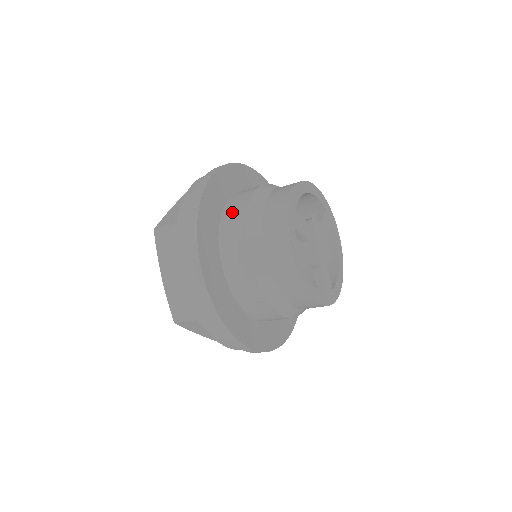
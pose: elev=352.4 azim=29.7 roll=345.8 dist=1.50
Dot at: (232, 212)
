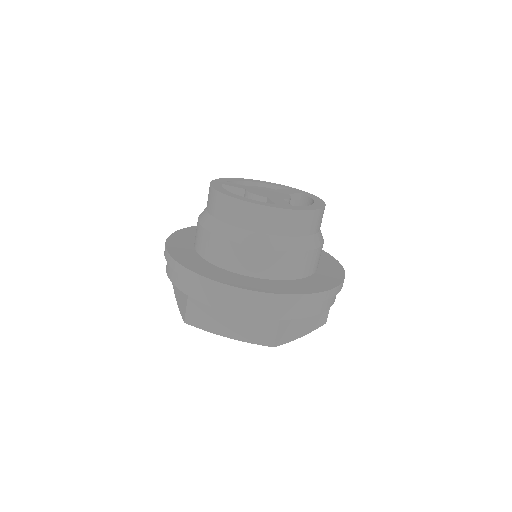
Dot at: occluded
